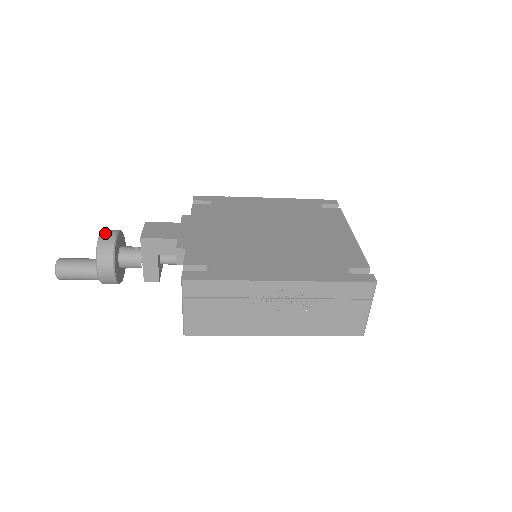
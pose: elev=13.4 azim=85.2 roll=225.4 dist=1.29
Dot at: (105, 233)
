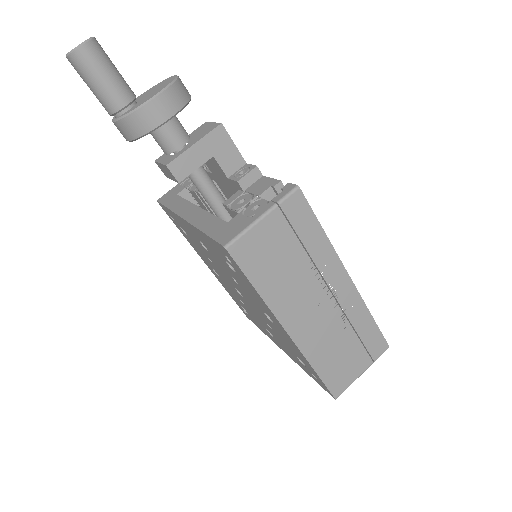
Dot at: occluded
